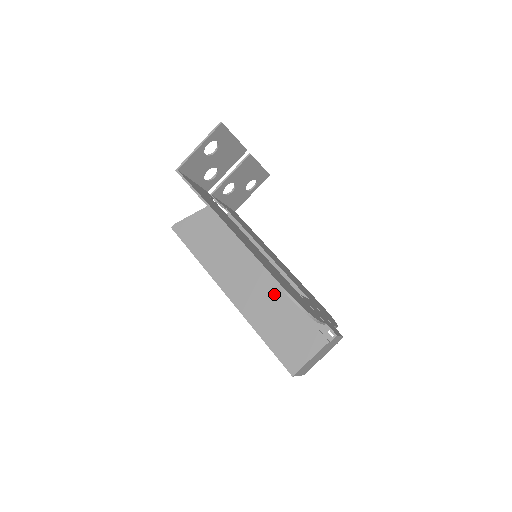
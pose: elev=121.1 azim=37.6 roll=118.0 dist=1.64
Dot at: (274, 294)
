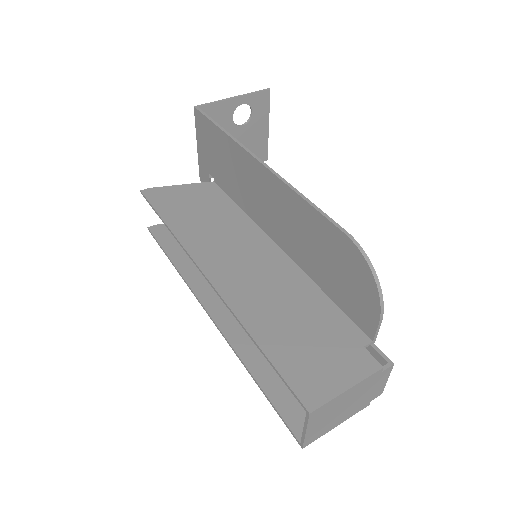
Dot at: (289, 288)
